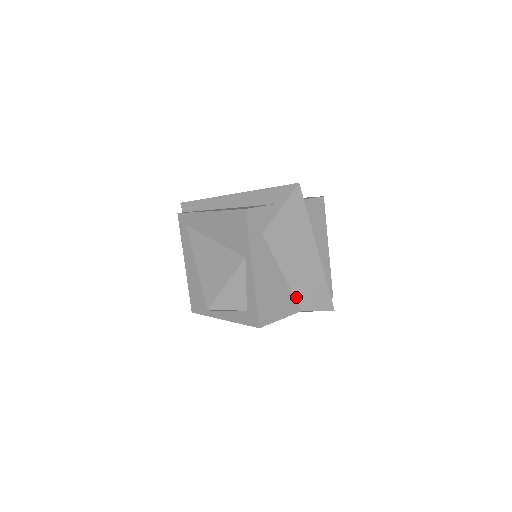
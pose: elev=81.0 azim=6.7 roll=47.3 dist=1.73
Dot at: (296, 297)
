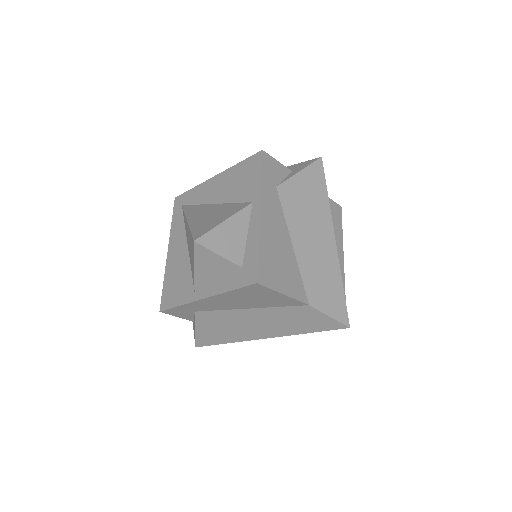
Dot at: (304, 283)
